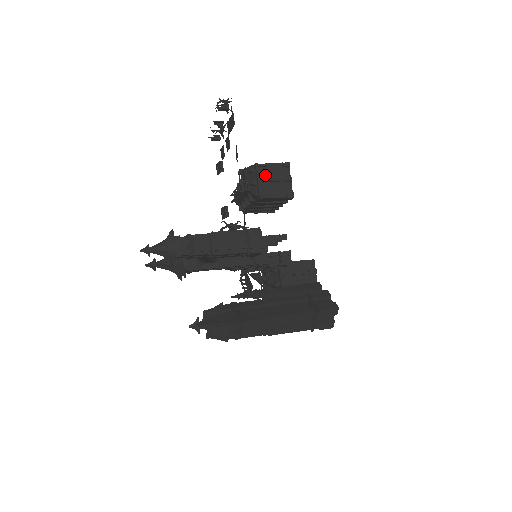
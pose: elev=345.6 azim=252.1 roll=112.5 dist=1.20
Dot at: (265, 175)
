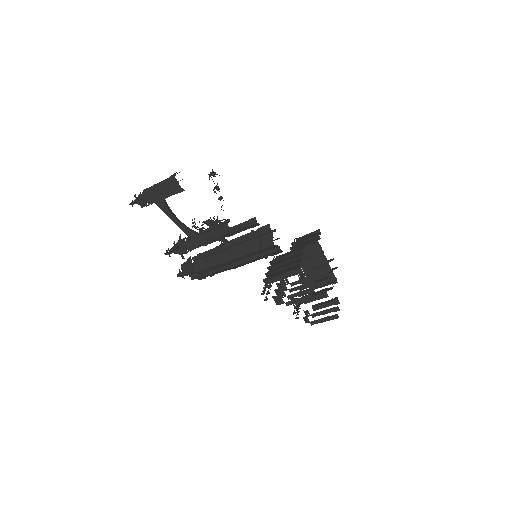
Dot at: (300, 241)
